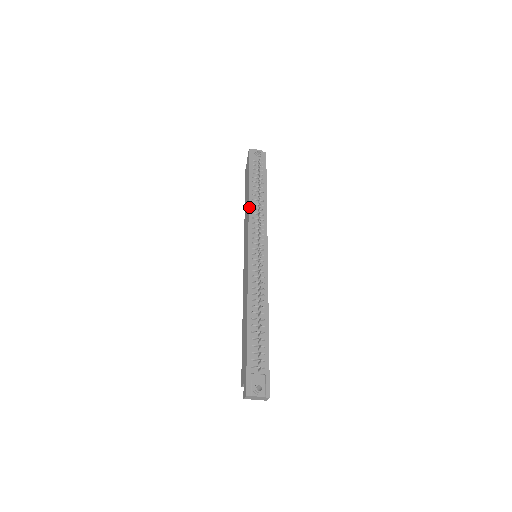
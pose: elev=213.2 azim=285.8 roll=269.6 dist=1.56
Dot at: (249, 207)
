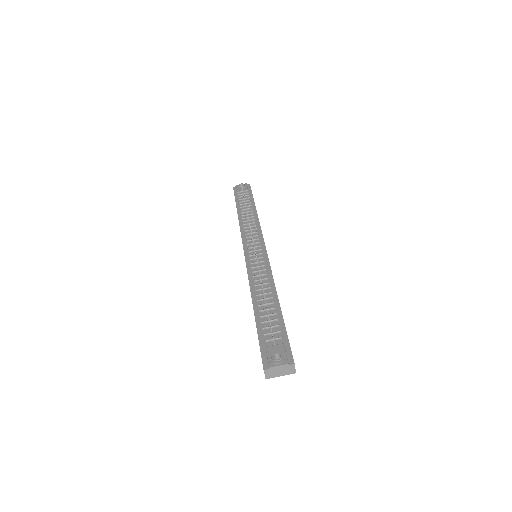
Dot at: (239, 222)
